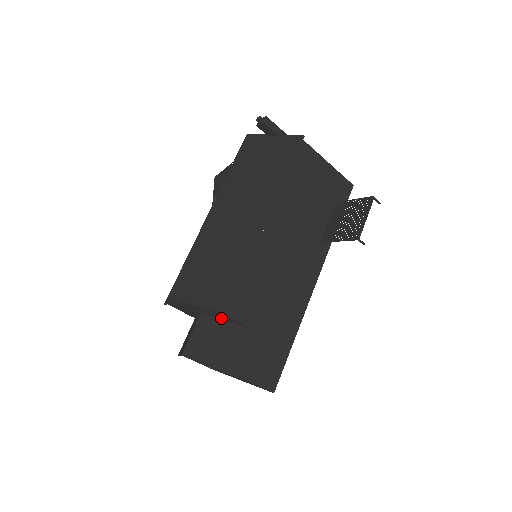
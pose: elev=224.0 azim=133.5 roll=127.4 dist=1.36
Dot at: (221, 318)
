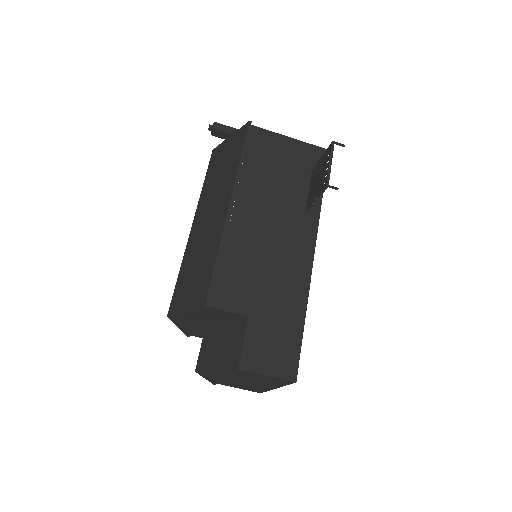
Dot at: (220, 320)
